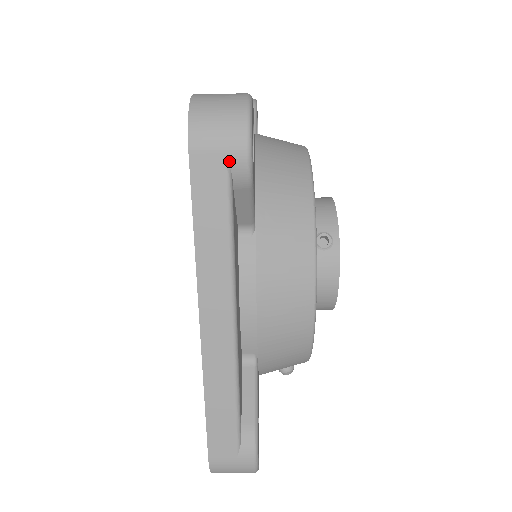
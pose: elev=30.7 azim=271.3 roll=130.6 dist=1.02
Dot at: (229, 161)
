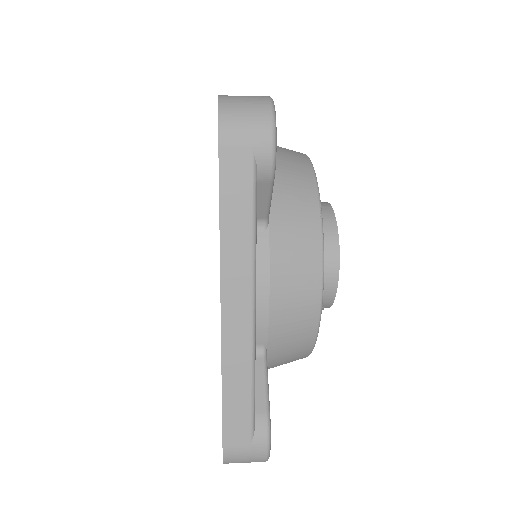
Dot at: occluded
